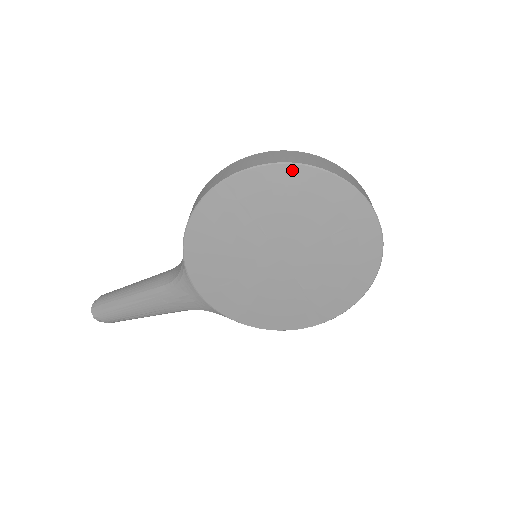
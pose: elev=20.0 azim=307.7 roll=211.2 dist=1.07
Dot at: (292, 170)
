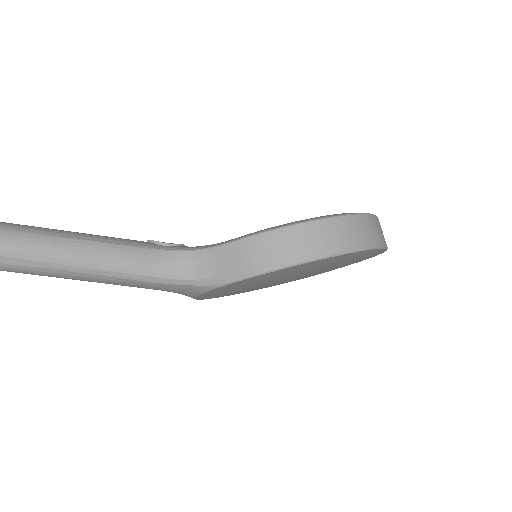
Dot at: (377, 250)
